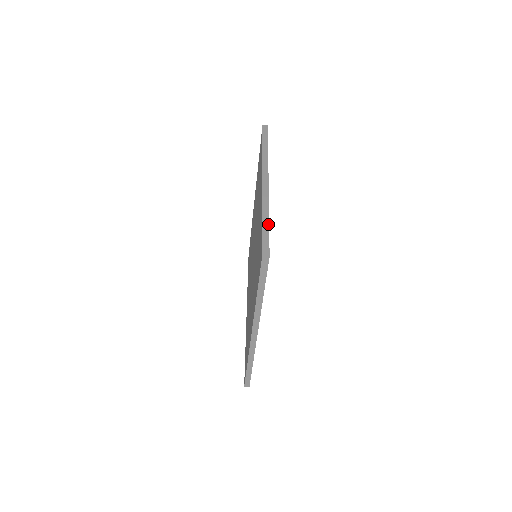
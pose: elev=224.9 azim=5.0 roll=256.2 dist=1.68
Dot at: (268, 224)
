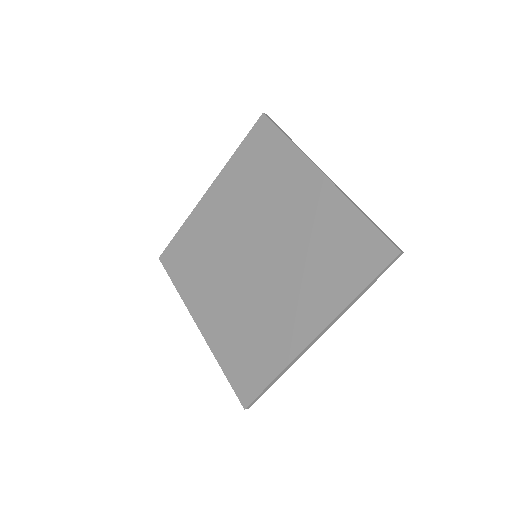
Dot at: occluded
